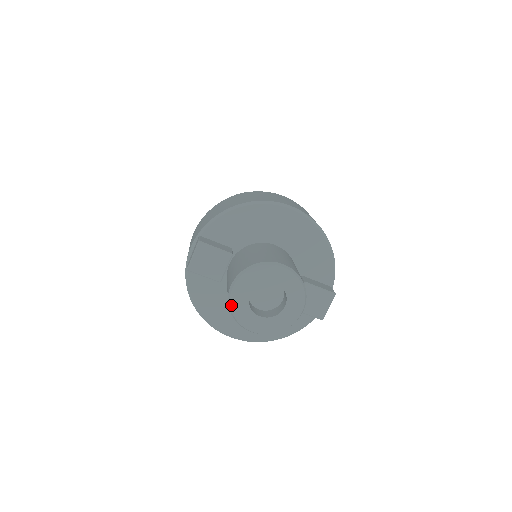
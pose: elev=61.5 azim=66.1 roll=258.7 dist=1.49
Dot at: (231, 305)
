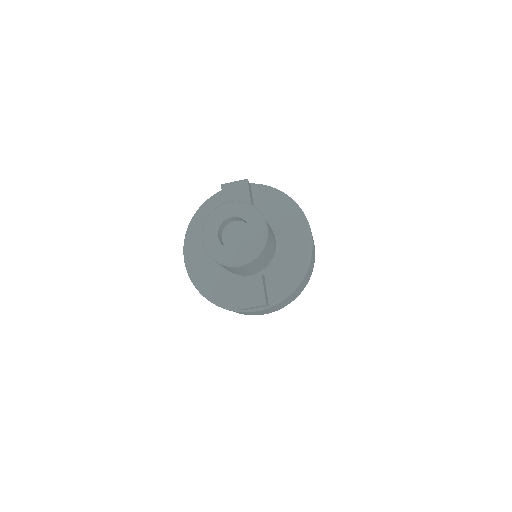
Dot at: (215, 210)
